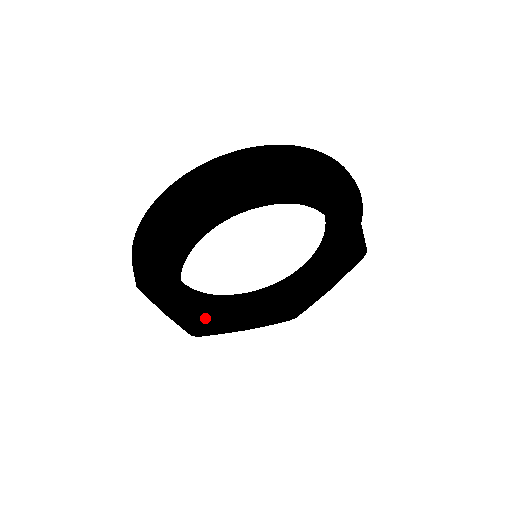
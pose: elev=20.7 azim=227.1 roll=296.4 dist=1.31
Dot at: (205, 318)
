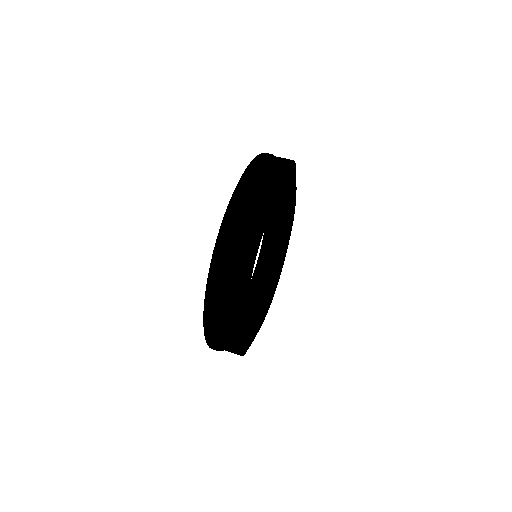
Dot at: (248, 290)
